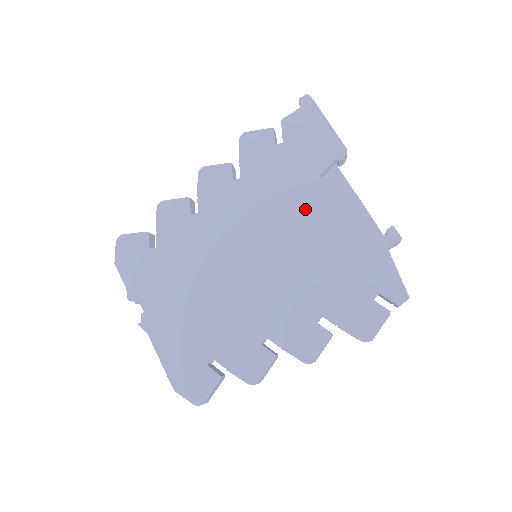
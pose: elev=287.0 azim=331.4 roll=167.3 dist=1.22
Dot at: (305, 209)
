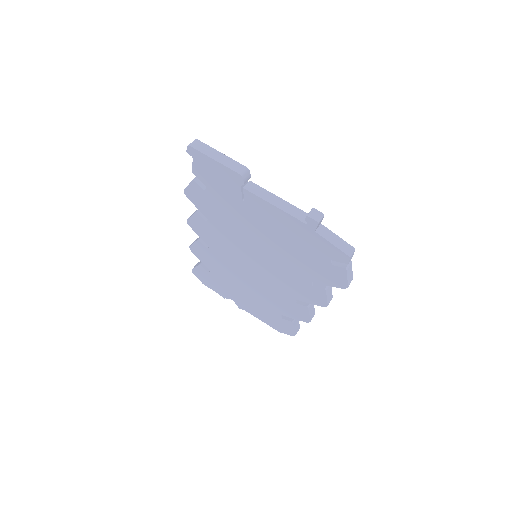
Dot at: (253, 225)
